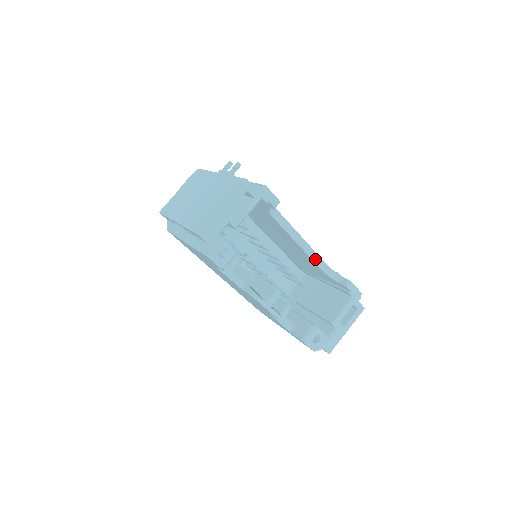
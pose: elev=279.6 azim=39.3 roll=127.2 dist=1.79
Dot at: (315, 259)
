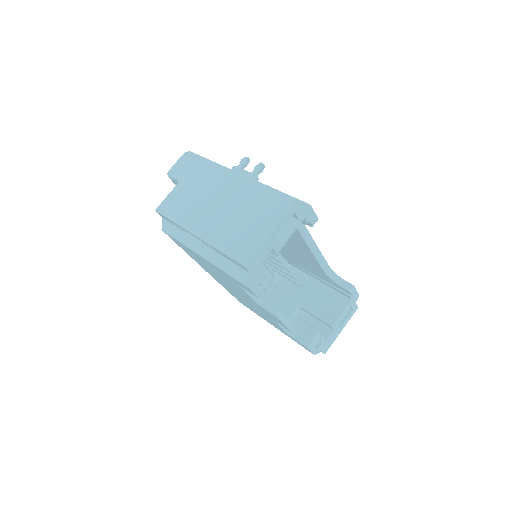
Dot at: (322, 264)
